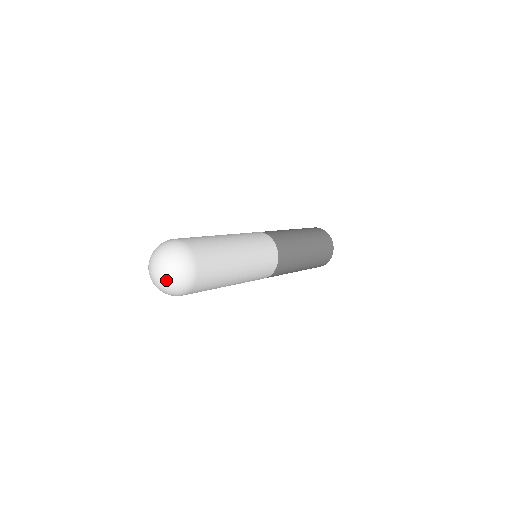
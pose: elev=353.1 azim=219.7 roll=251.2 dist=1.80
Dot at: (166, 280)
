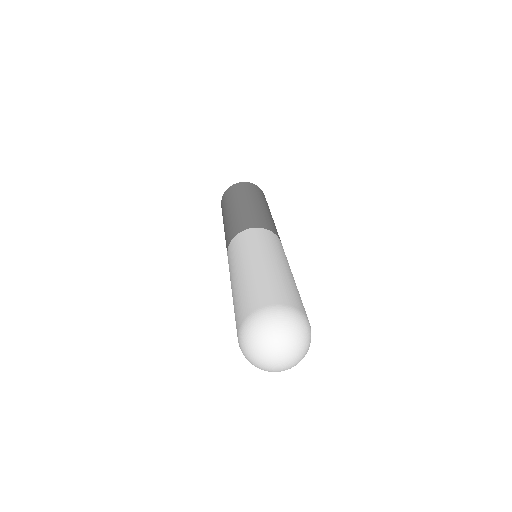
Dot at: (297, 348)
